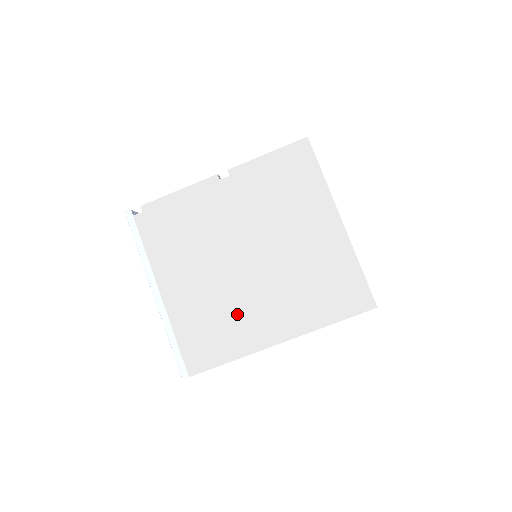
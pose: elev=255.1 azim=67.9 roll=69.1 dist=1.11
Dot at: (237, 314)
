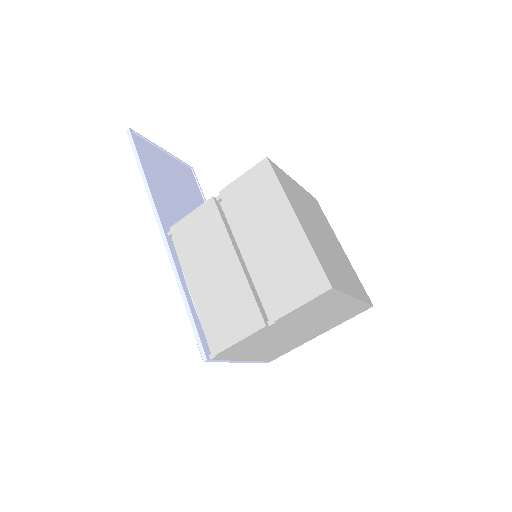
Dot at: (293, 343)
